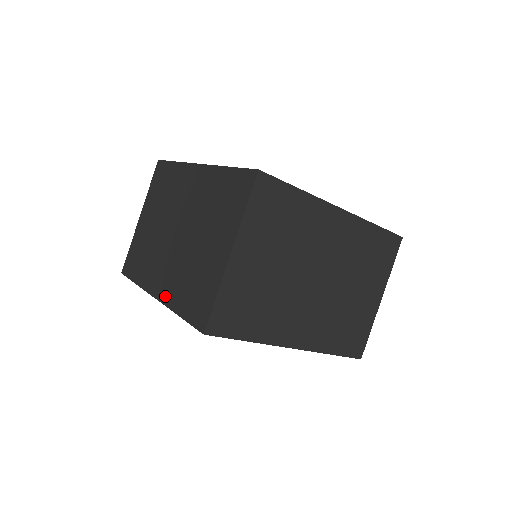
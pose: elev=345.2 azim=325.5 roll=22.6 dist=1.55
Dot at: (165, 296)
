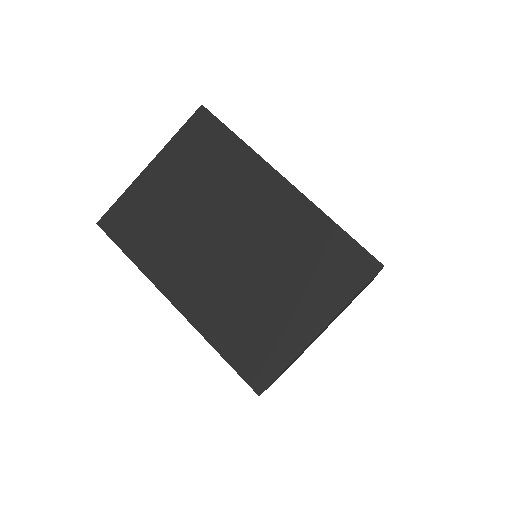
Dot at: (195, 314)
